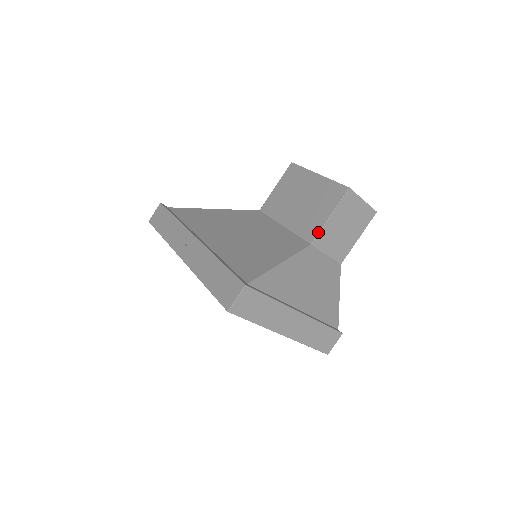
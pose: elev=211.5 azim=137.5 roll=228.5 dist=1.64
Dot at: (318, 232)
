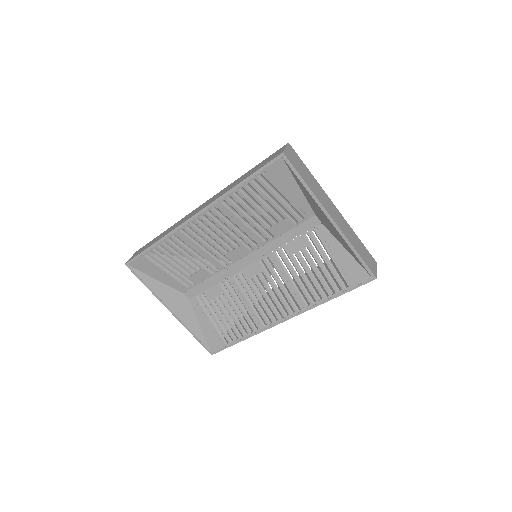
Dot at: occluded
